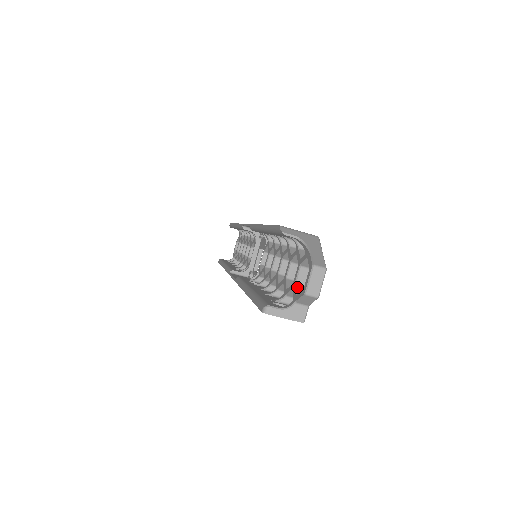
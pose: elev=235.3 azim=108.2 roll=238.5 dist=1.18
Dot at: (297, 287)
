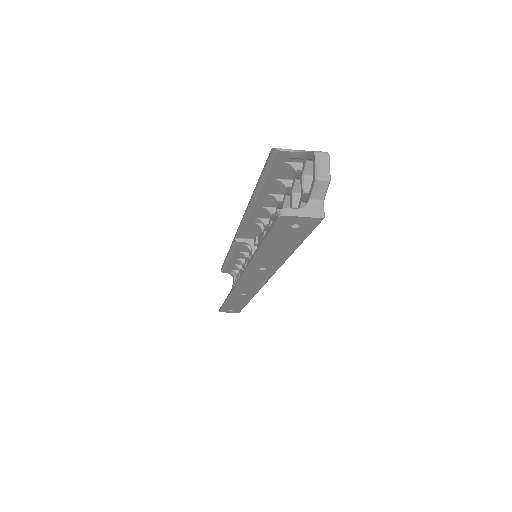
Dot at: (306, 193)
